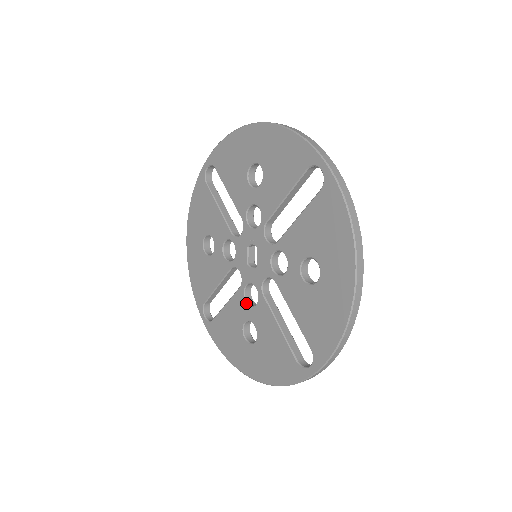
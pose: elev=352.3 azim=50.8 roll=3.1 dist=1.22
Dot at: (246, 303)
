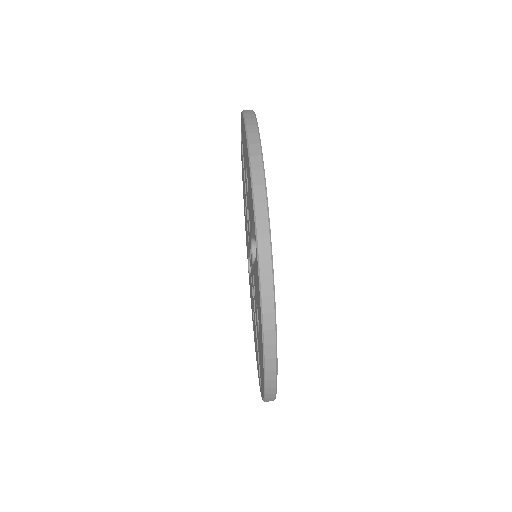
Dot at: (252, 290)
